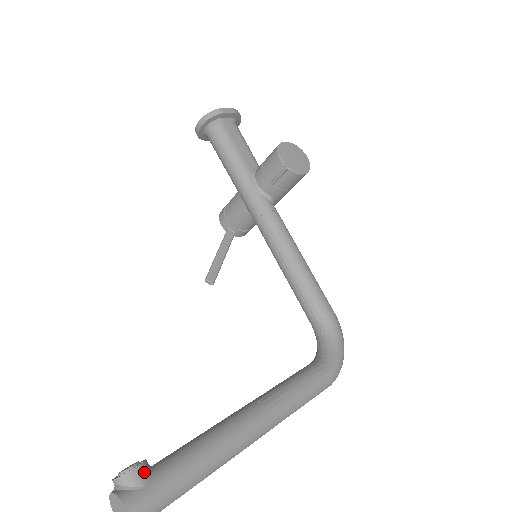
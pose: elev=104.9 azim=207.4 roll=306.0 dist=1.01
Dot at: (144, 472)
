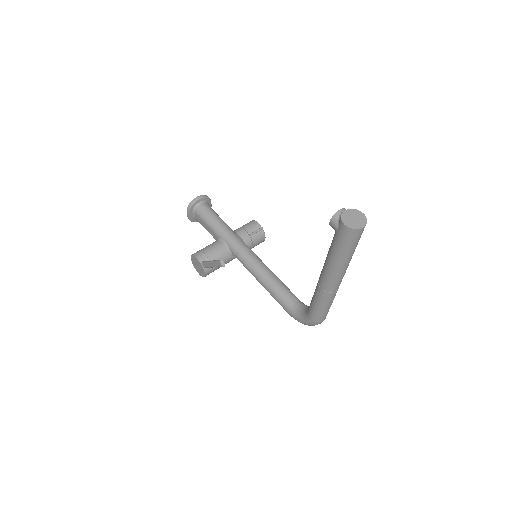
Dot at: occluded
